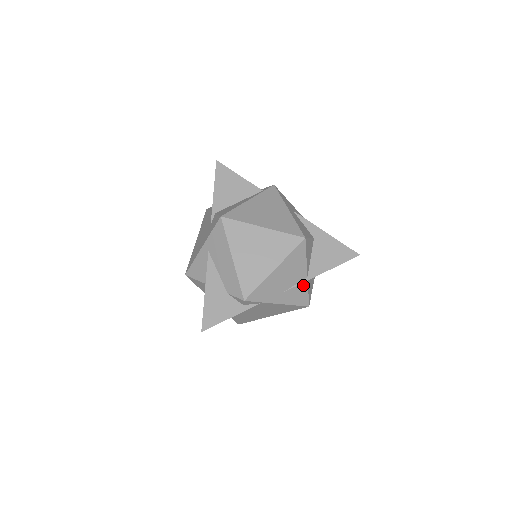
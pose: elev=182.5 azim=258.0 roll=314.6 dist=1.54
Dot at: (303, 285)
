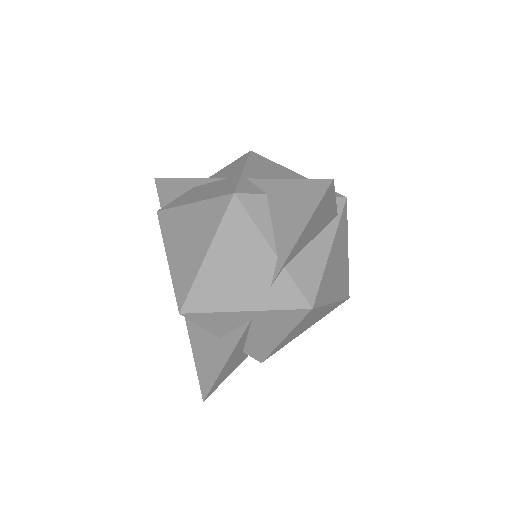
Dot at: occluded
